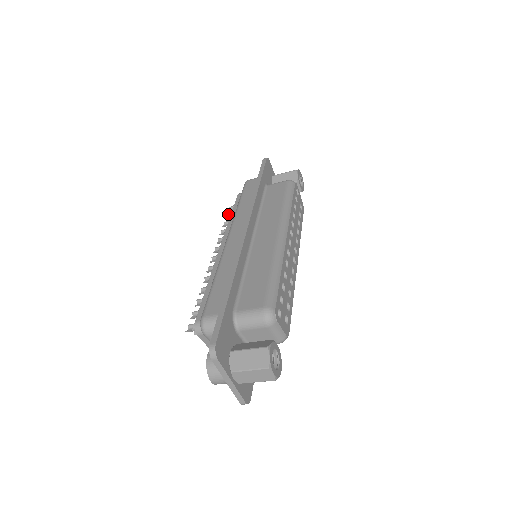
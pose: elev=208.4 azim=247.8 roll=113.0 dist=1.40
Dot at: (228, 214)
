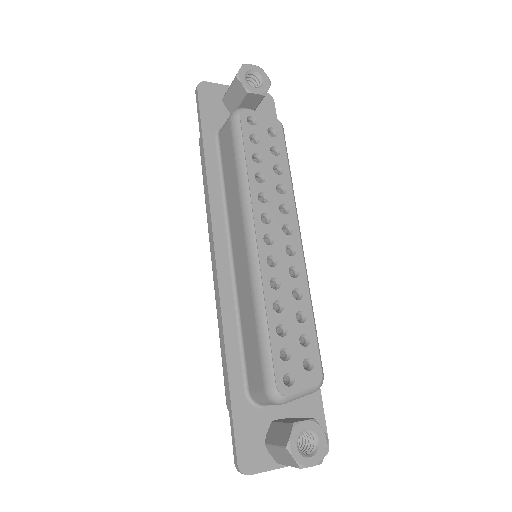
Dot at: occluded
